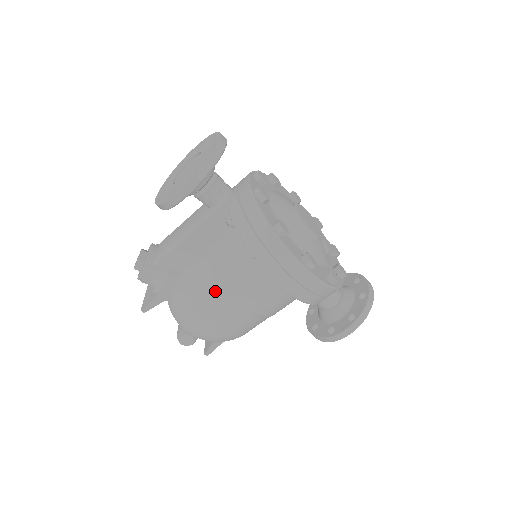
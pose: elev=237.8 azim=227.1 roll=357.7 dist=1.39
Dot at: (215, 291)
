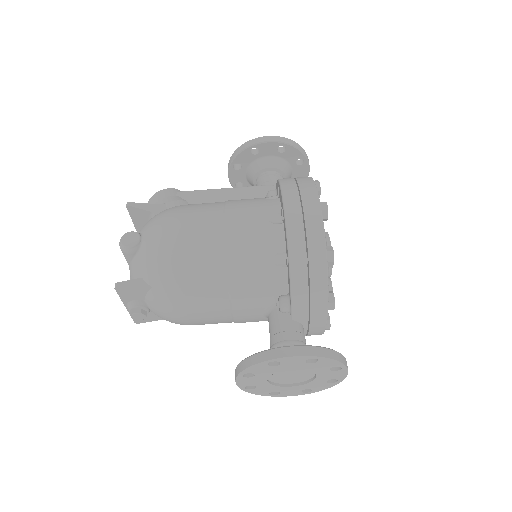
Dot at: (213, 206)
